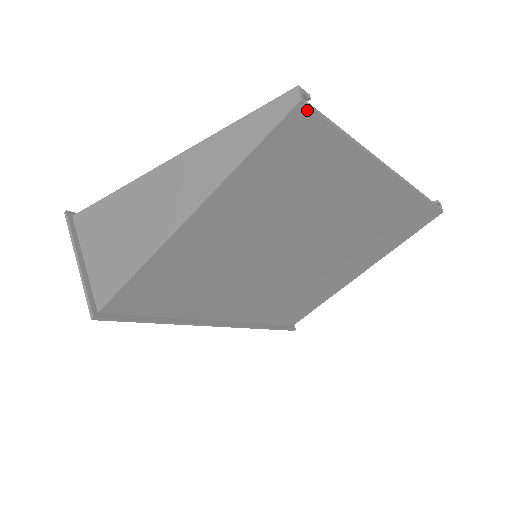
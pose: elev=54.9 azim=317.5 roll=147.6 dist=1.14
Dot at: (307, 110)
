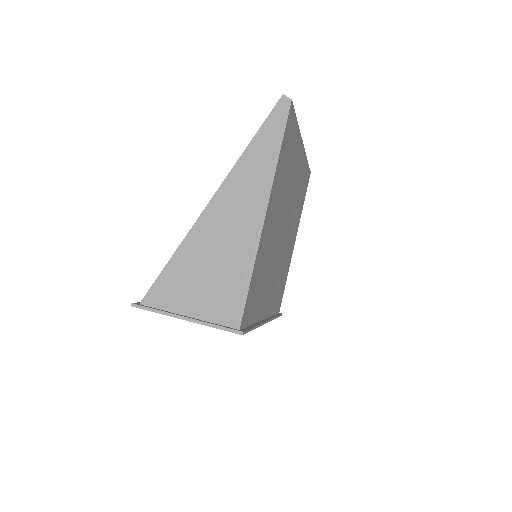
Dot at: (292, 106)
